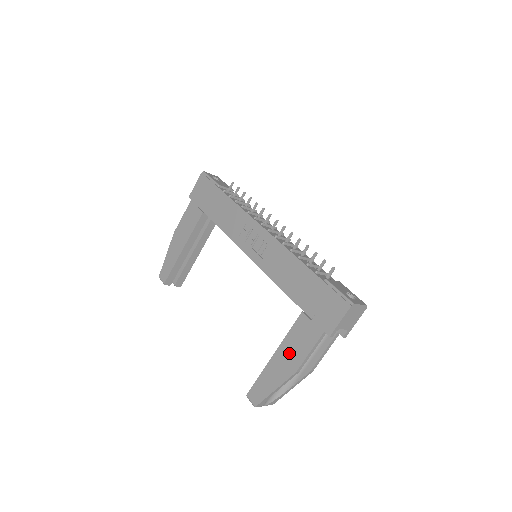
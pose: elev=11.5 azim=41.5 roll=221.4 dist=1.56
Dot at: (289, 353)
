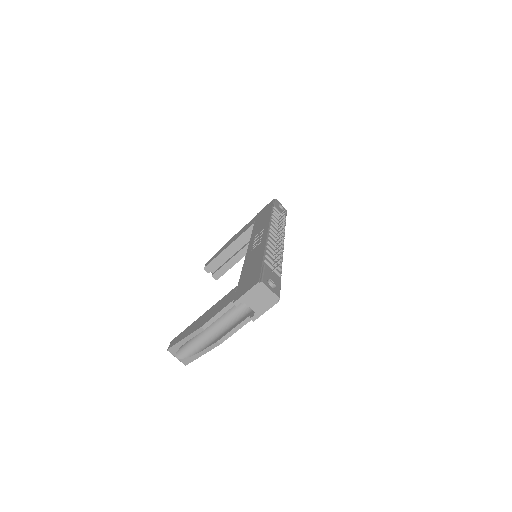
Dot at: (209, 313)
